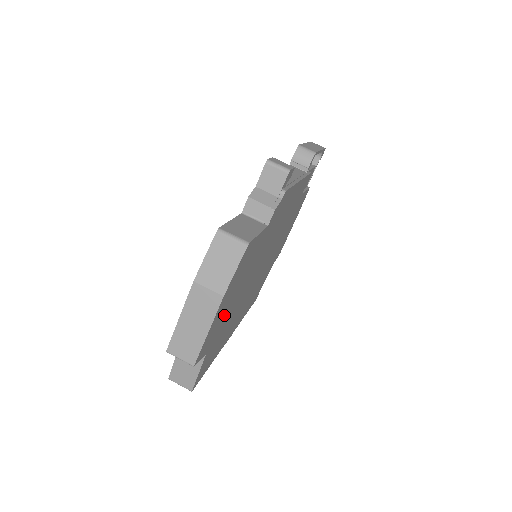
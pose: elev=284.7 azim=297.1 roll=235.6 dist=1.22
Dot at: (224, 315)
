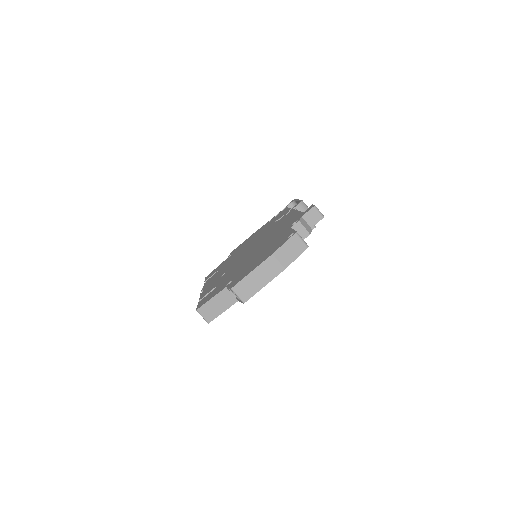
Dot at: occluded
